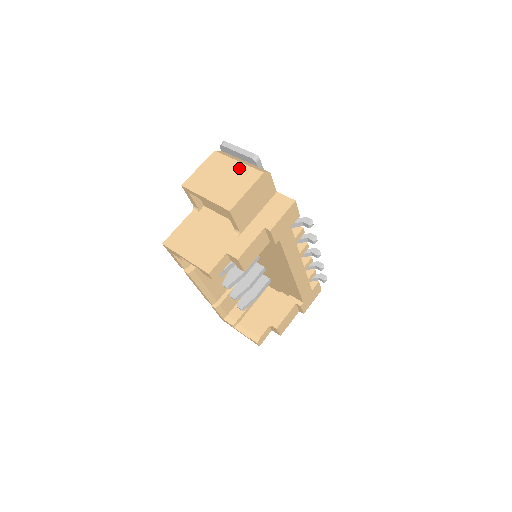
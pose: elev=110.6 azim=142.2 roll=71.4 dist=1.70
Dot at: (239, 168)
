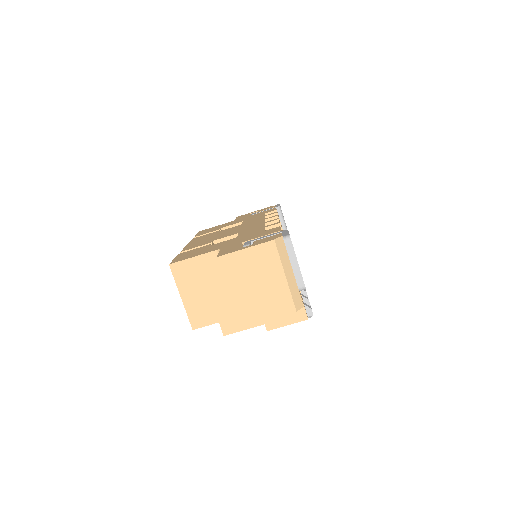
Dot at: (280, 286)
